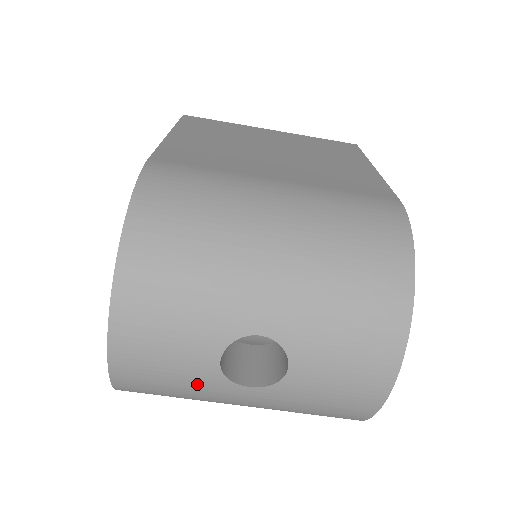
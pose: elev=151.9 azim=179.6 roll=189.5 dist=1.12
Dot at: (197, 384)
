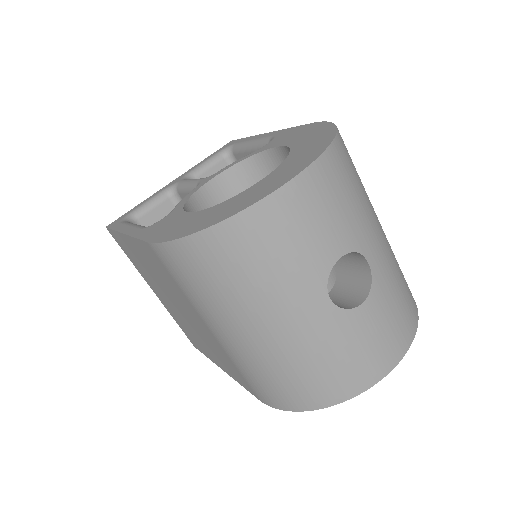
Dot at: (304, 266)
